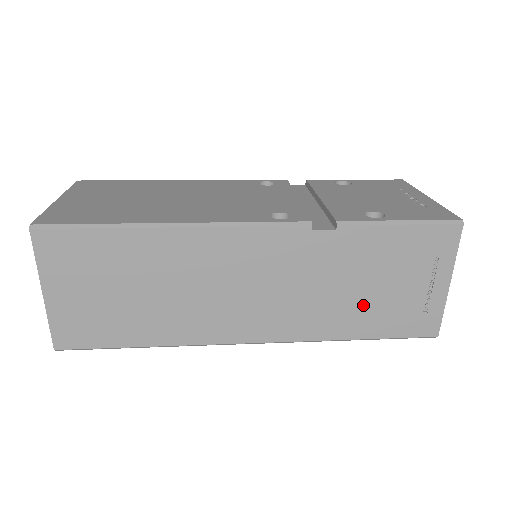
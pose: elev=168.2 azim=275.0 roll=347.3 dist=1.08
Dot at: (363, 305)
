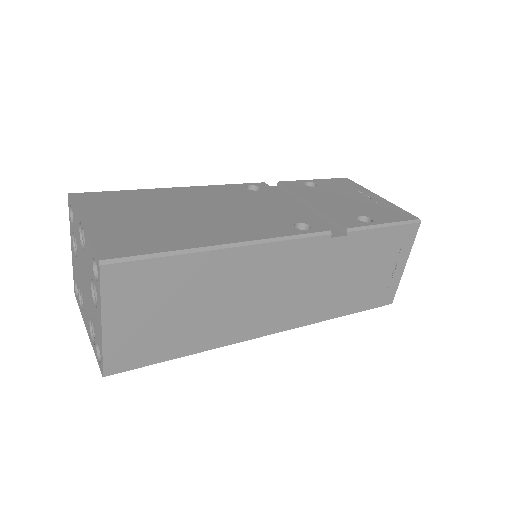
Dot at: (352, 289)
